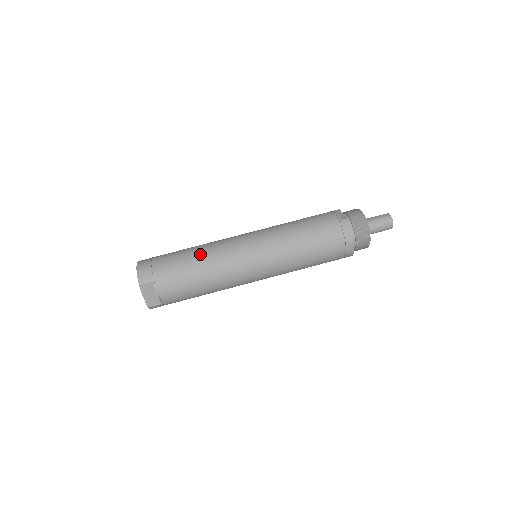
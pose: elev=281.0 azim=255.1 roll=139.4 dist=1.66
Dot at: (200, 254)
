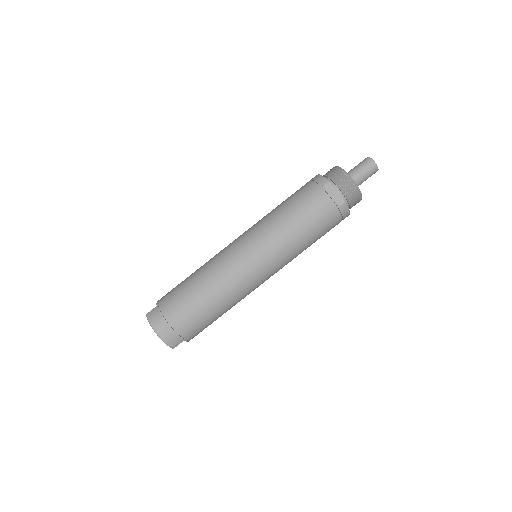
Dot at: (216, 300)
